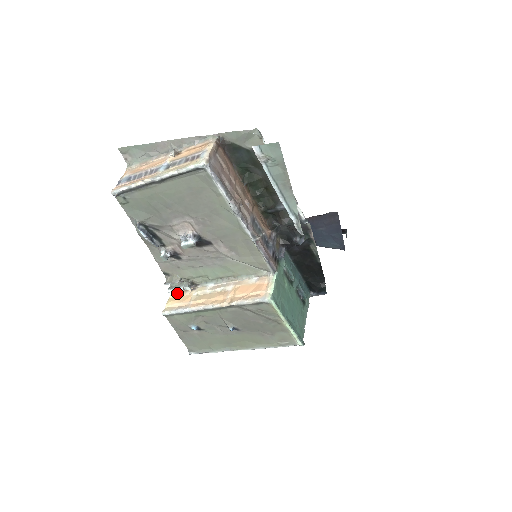
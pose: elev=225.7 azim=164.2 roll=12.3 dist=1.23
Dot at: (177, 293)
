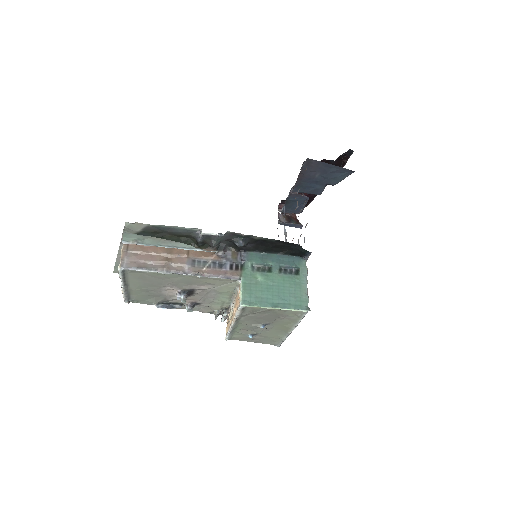
Dot at: (227, 319)
